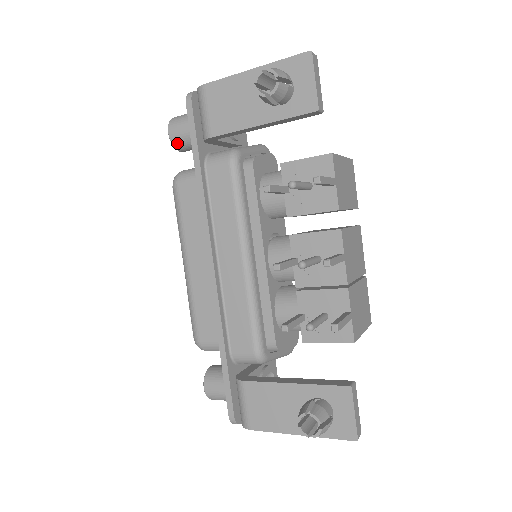
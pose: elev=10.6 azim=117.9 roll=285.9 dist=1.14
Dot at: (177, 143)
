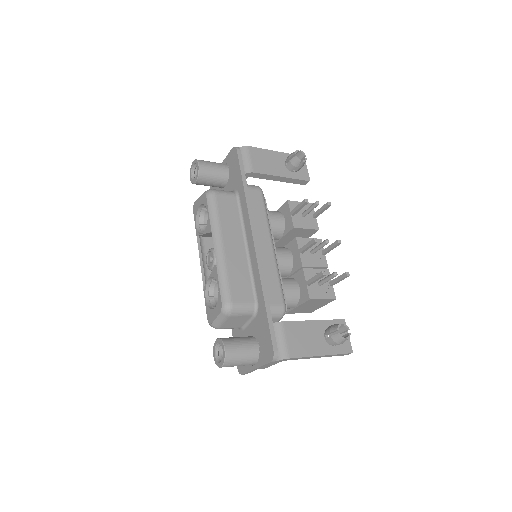
Dot at: (203, 174)
